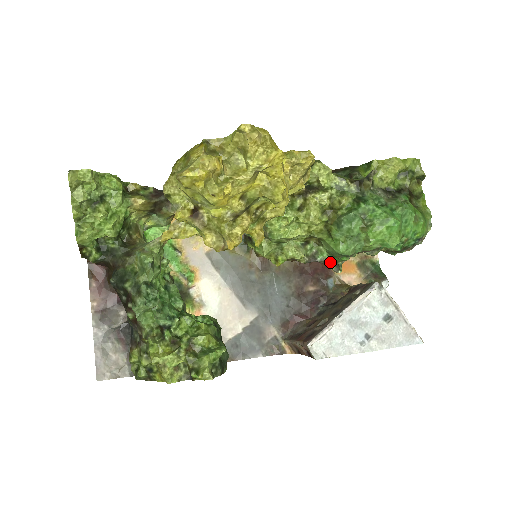
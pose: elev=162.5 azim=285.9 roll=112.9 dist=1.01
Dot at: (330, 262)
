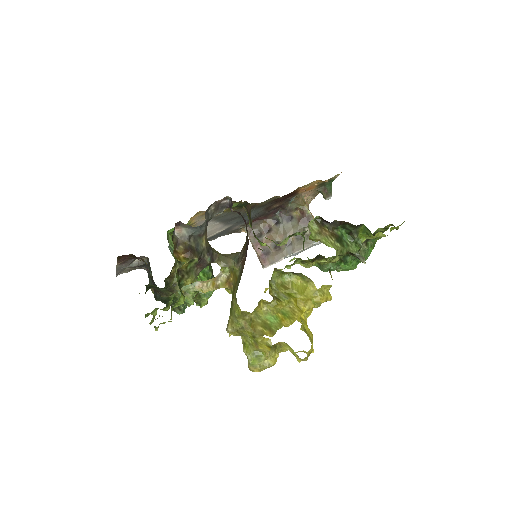
Dot at: (301, 232)
